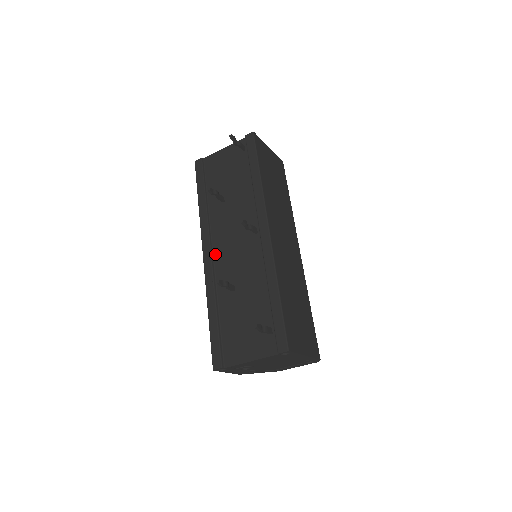
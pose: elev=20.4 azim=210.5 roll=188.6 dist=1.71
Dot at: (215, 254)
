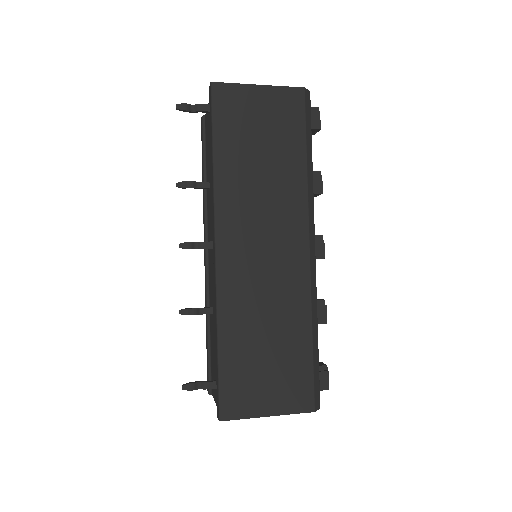
Dot at: (208, 258)
